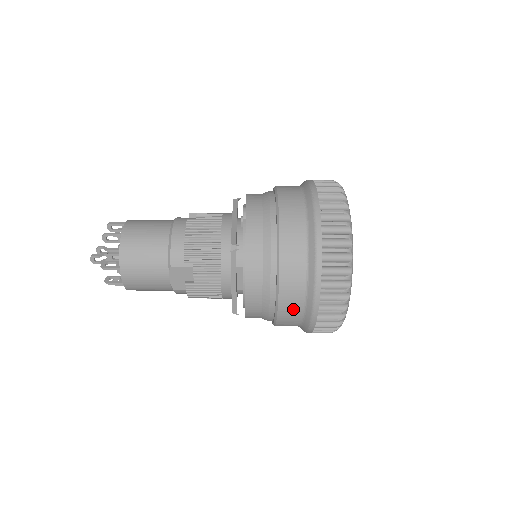
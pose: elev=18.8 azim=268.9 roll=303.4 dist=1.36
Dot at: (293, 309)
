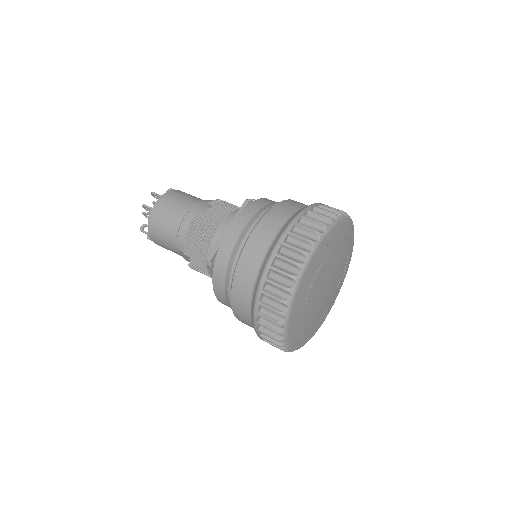
Dot at: occluded
